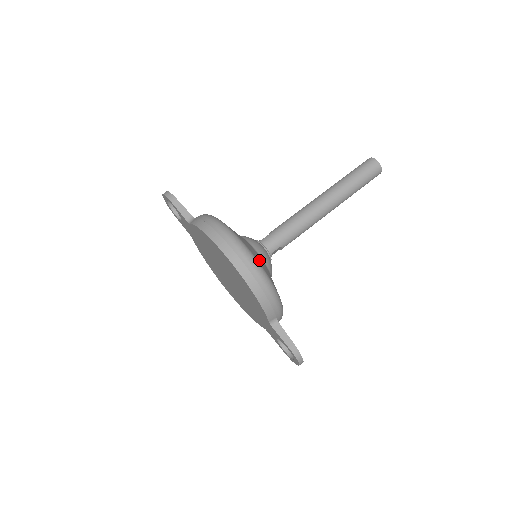
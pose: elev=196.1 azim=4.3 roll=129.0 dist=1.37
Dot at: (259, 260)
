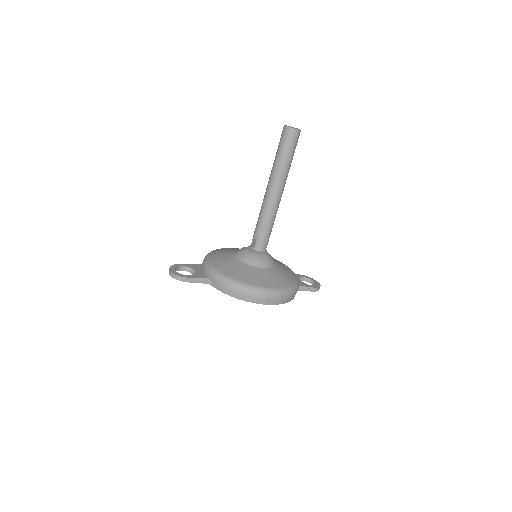
Dot at: (276, 281)
